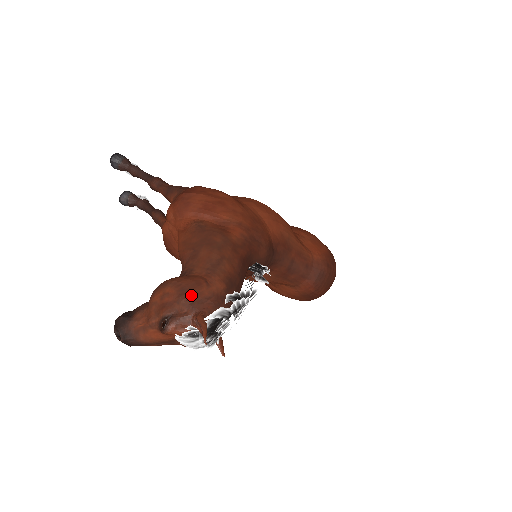
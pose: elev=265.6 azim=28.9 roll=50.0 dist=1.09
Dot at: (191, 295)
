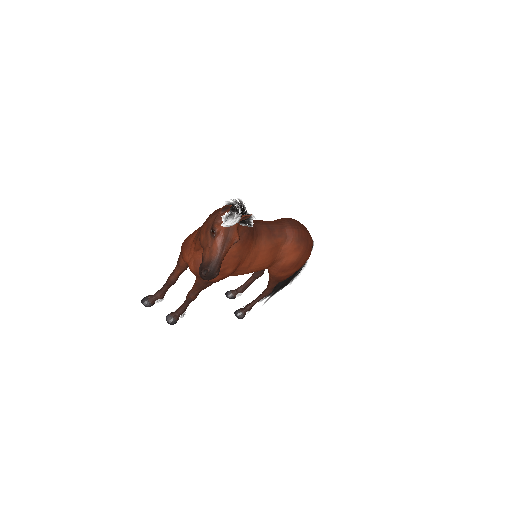
Dot at: (211, 216)
